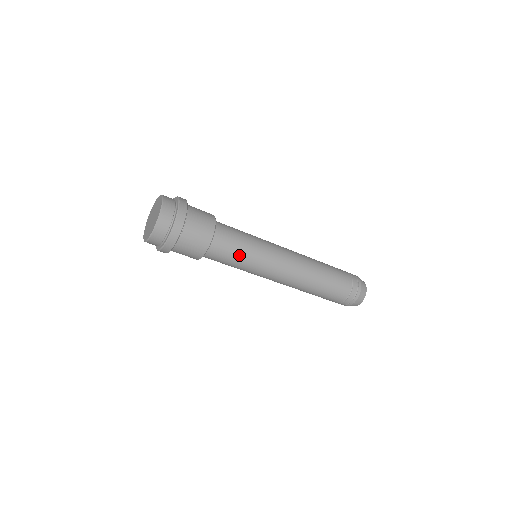
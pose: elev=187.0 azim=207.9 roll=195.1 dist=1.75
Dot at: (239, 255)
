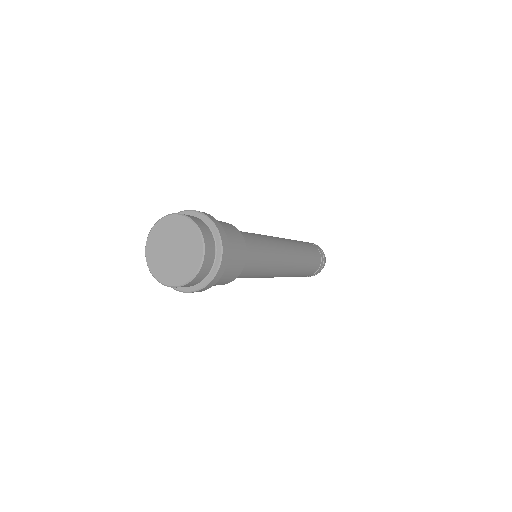
Dot at: (257, 270)
